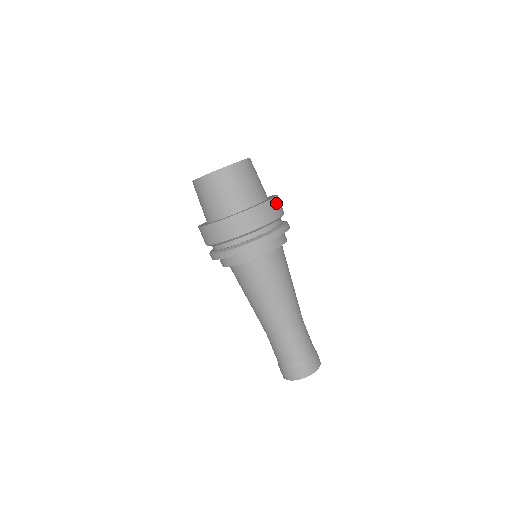
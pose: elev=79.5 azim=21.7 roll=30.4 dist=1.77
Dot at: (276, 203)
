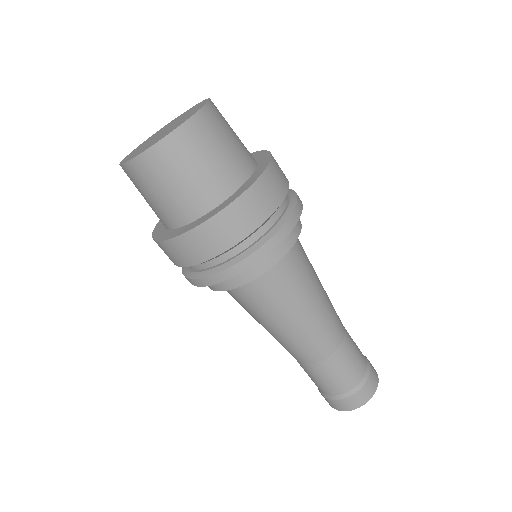
Dot at: occluded
